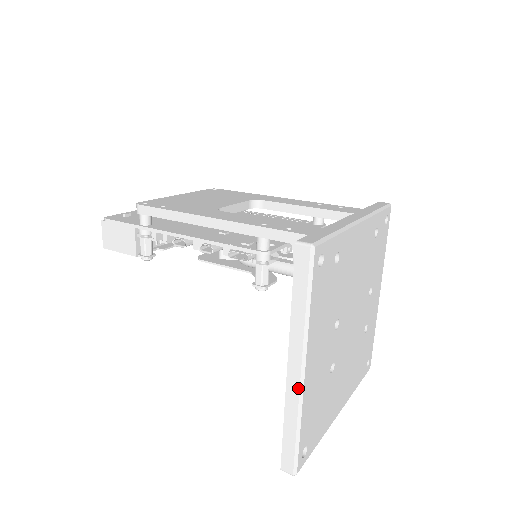
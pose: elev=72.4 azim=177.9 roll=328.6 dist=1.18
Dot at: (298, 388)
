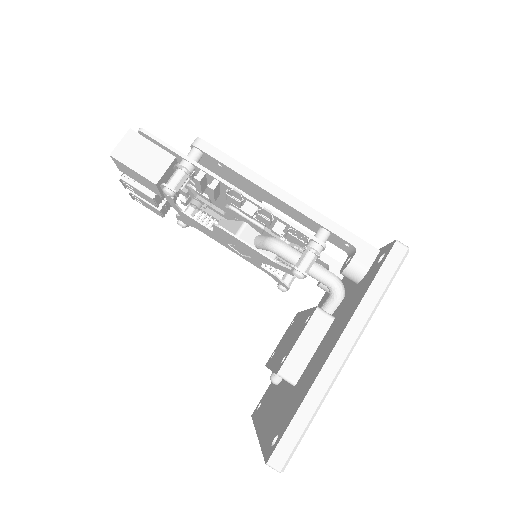
Dot at: (337, 371)
